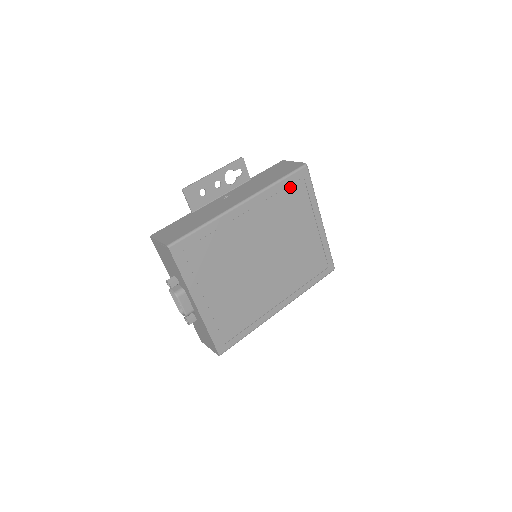
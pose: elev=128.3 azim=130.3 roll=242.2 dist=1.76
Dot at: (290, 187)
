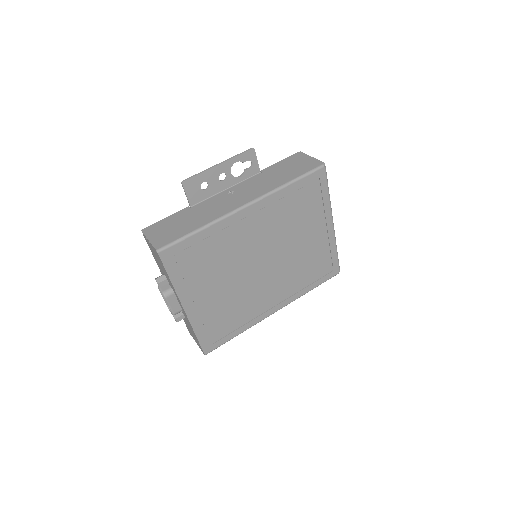
Dot at: (302, 189)
